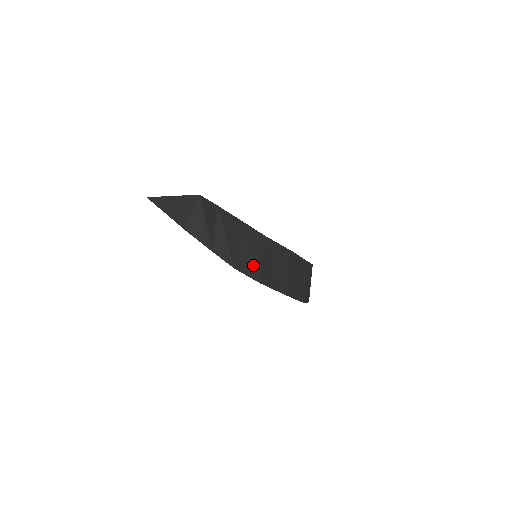
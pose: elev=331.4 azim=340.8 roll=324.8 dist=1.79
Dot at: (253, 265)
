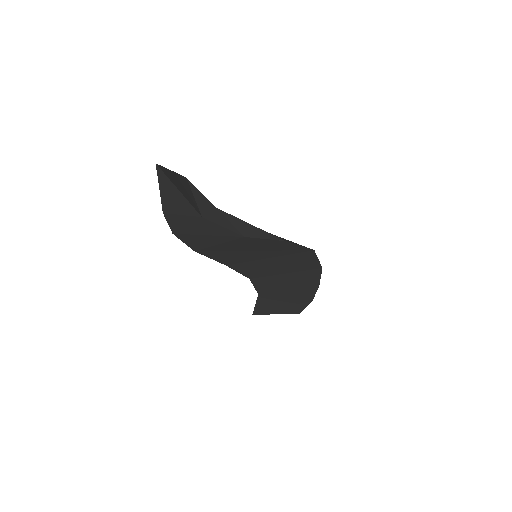
Dot at: (288, 240)
